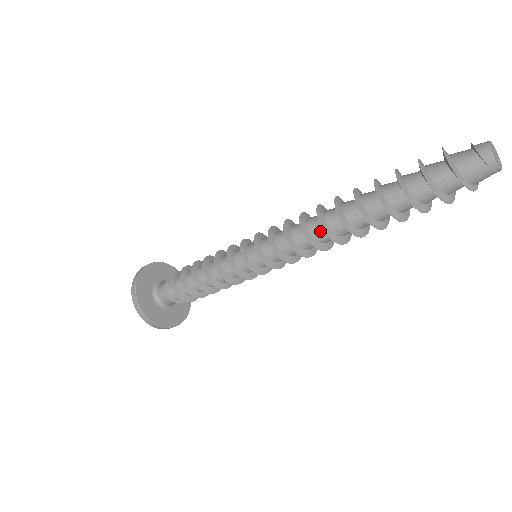
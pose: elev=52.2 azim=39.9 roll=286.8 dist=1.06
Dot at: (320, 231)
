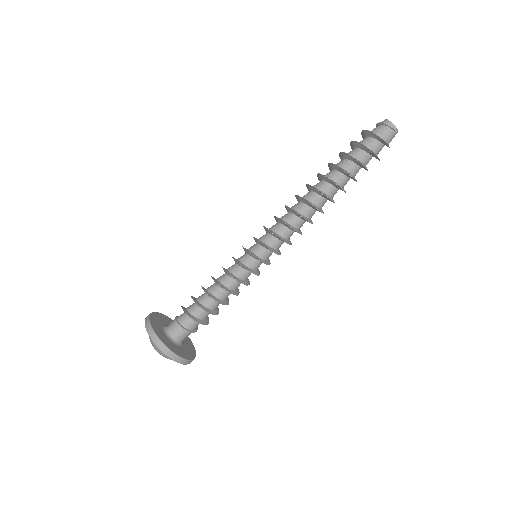
Dot at: (303, 207)
